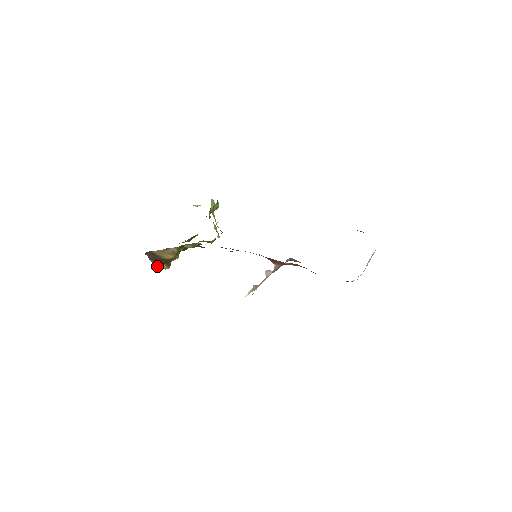
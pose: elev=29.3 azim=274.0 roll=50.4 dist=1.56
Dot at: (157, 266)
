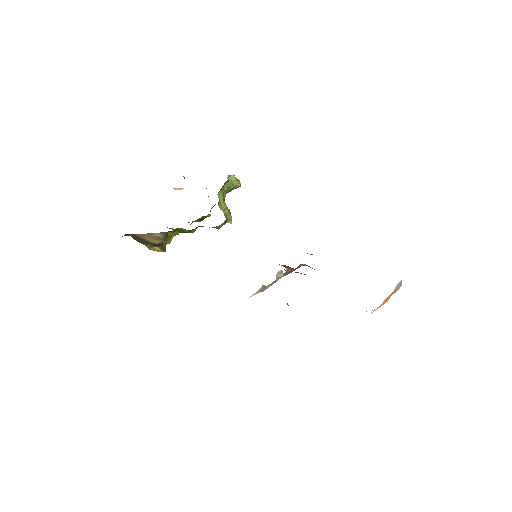
Dot at: (150, 247)
